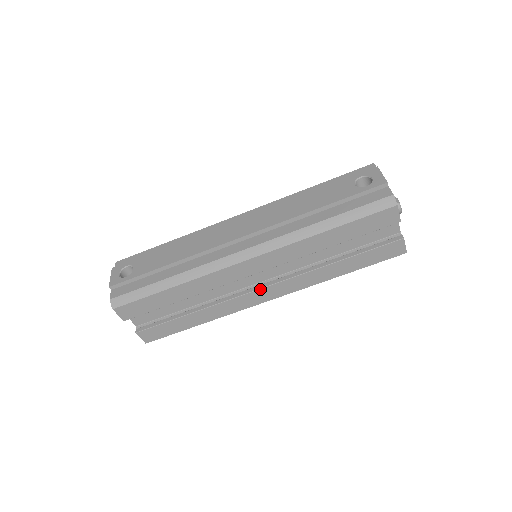
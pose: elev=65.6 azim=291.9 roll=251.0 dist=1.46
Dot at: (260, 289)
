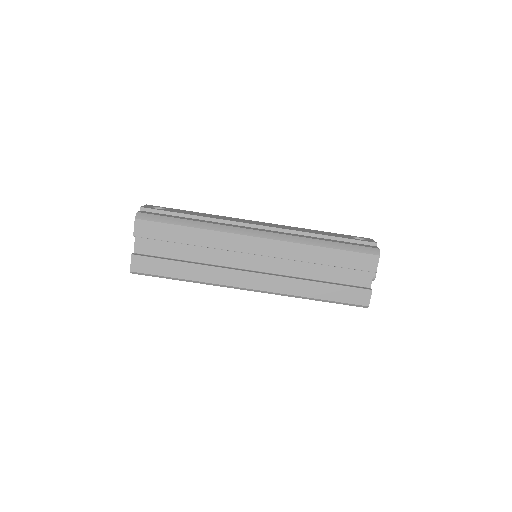
Dot at: (250, 272)
